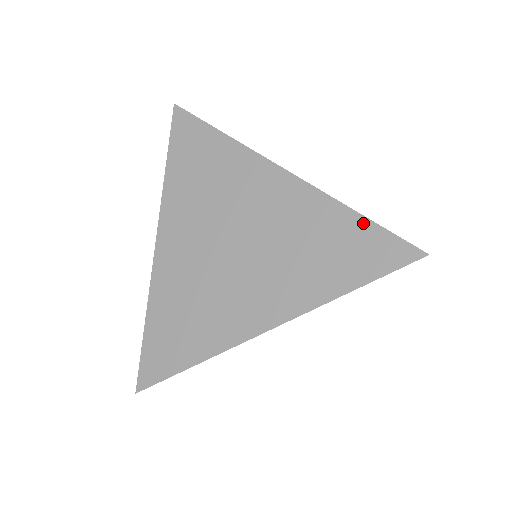
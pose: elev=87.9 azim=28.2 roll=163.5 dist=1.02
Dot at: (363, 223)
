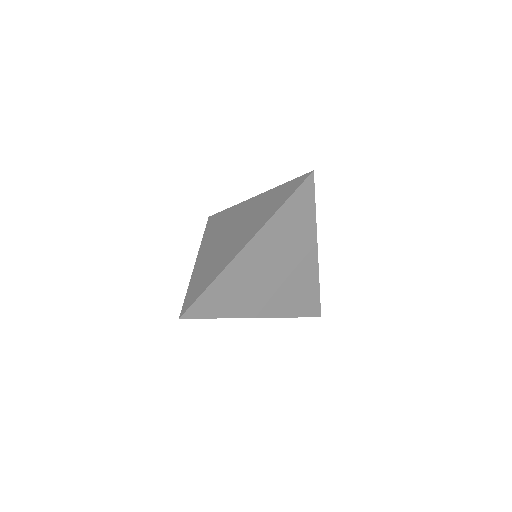
Dot at: (318, 294)
